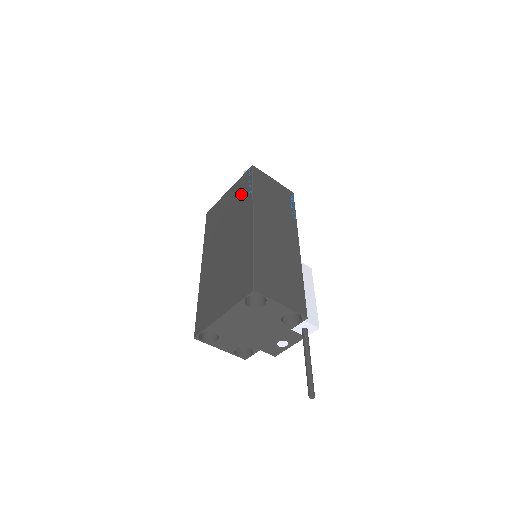
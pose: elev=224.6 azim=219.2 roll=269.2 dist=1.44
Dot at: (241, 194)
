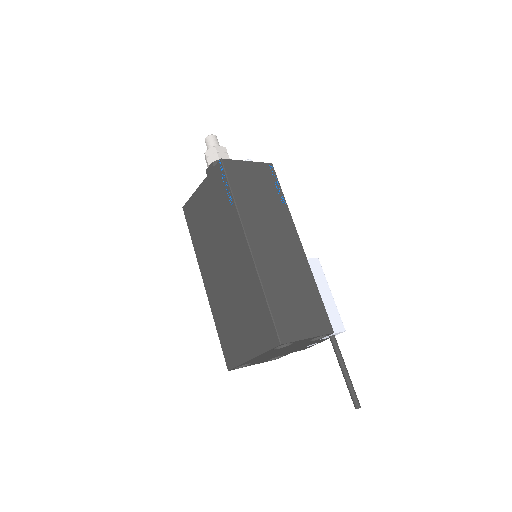
Dot at: (220, 200)
